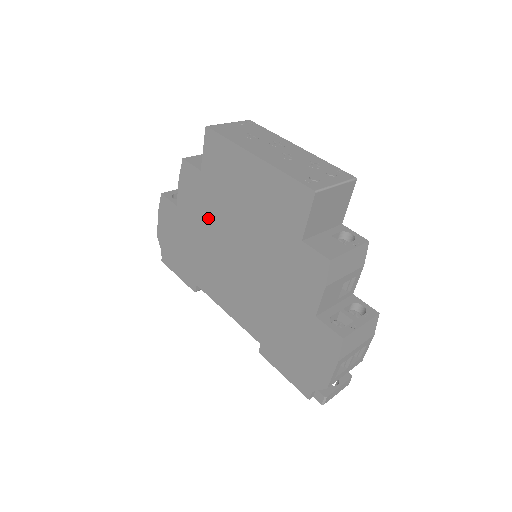
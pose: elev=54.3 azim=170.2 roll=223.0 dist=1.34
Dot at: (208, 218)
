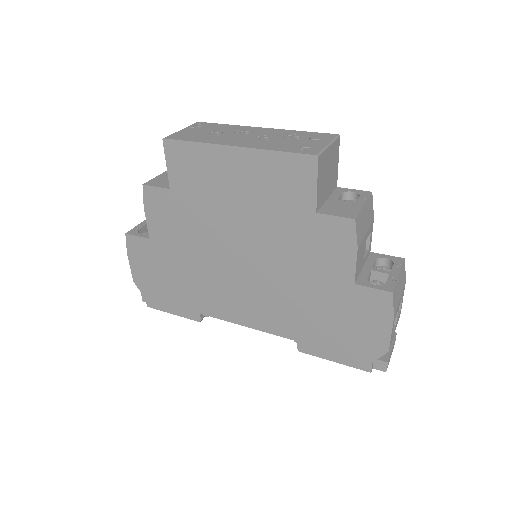
Dot at: (194, 236)
